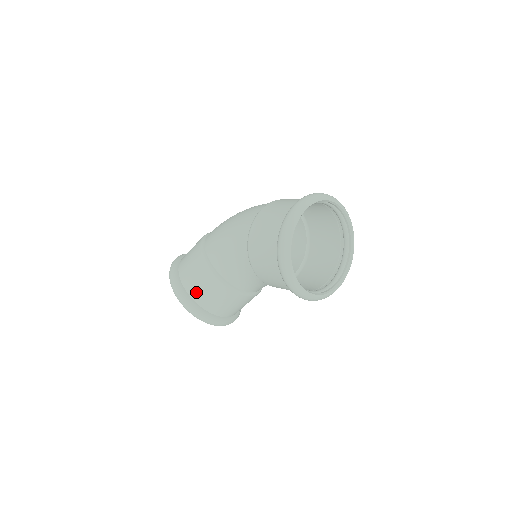
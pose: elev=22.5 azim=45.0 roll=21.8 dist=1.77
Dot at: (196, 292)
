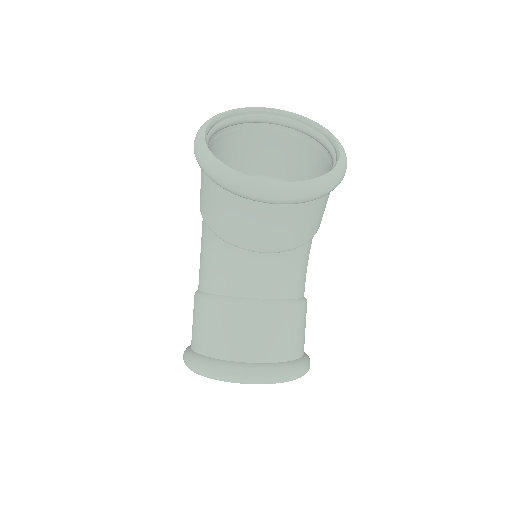
Dot at: (204, 342)
